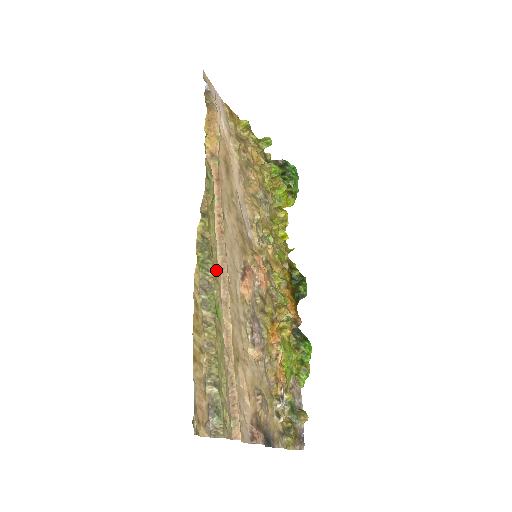
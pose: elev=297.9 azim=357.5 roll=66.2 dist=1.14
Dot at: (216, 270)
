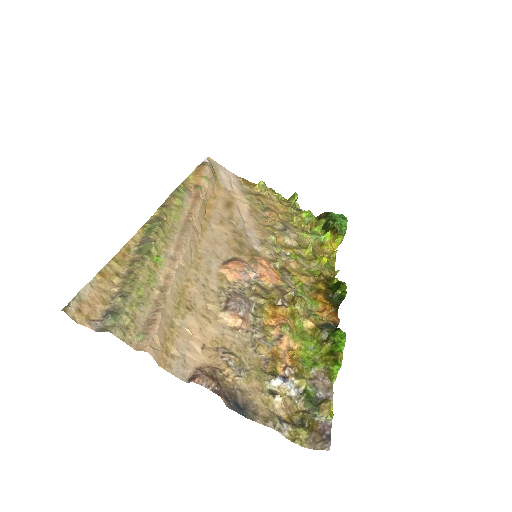
Dot at: (167, 237)
